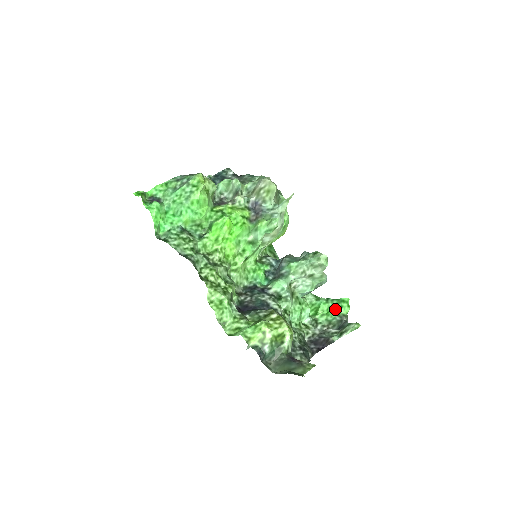
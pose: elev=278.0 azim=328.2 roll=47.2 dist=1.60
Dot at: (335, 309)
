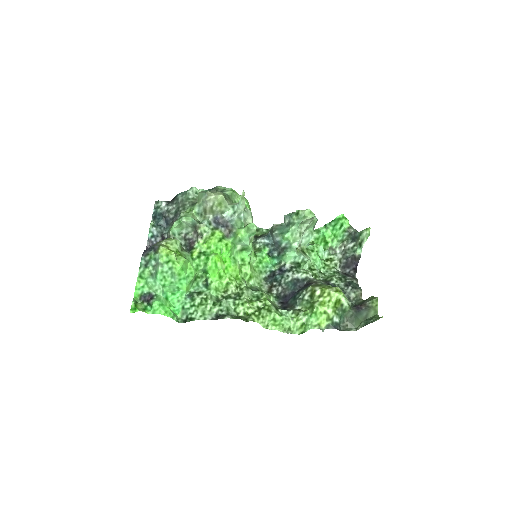
Dot at: (338, 229)
